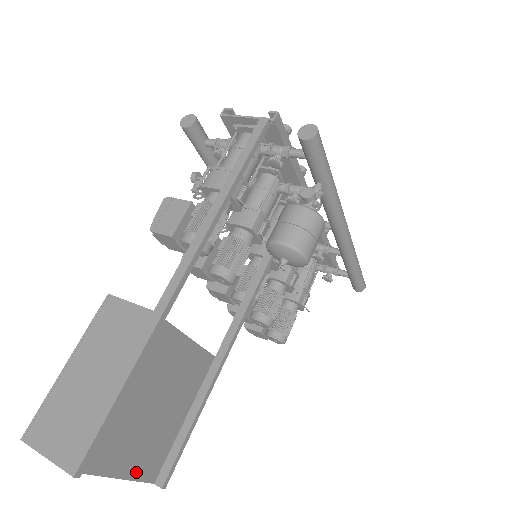
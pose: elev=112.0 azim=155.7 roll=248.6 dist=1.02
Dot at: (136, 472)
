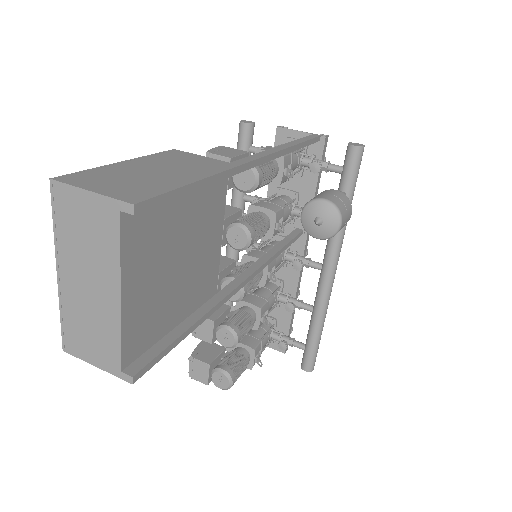
Dot at: (128, 321)
